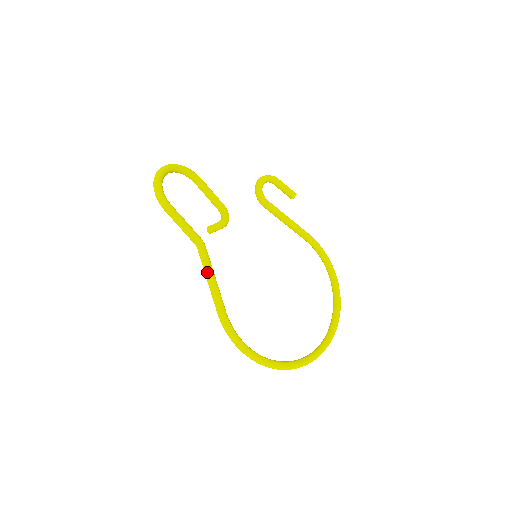
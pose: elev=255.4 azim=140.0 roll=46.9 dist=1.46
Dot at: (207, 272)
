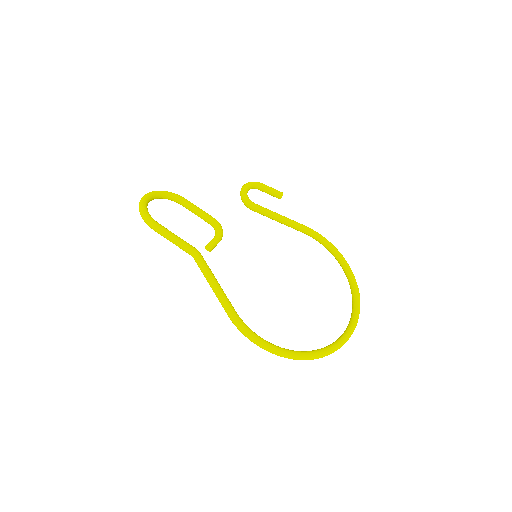
Dot at: (208, 277)
